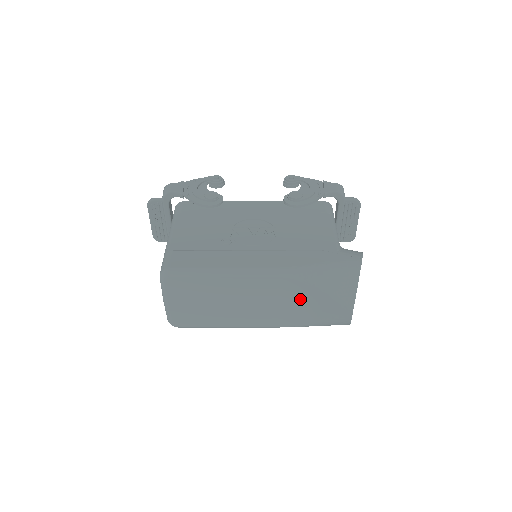
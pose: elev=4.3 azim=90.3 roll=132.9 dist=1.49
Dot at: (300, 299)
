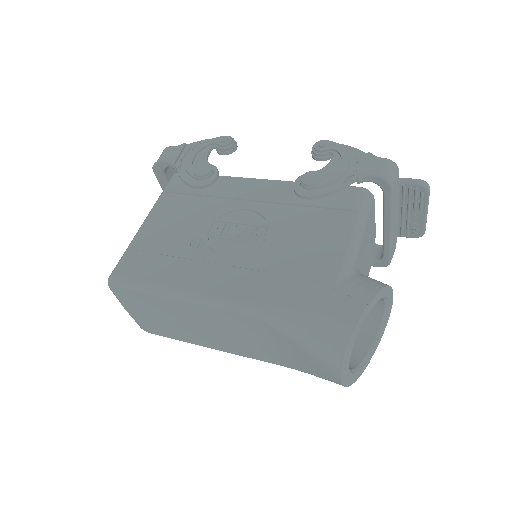
Dot at: (274, 342)
